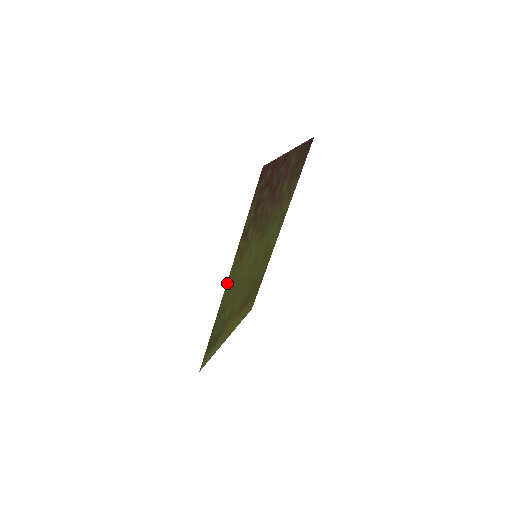
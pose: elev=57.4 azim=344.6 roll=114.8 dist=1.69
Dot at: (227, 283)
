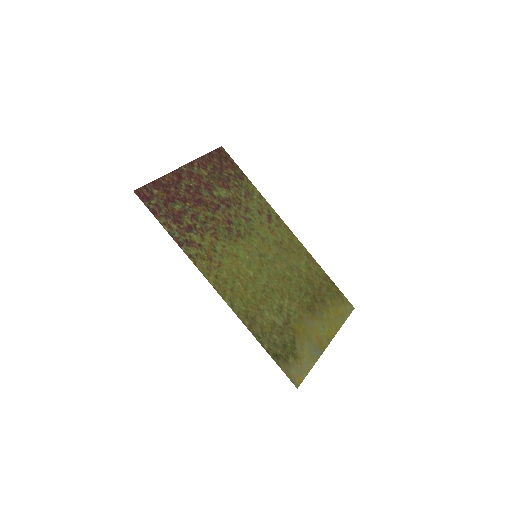
Dot at: (217, 289)
